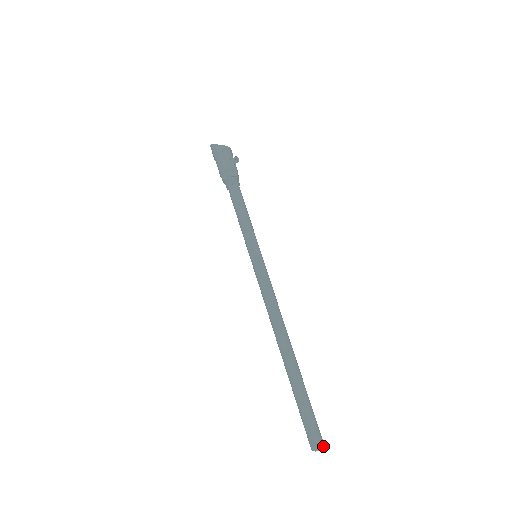
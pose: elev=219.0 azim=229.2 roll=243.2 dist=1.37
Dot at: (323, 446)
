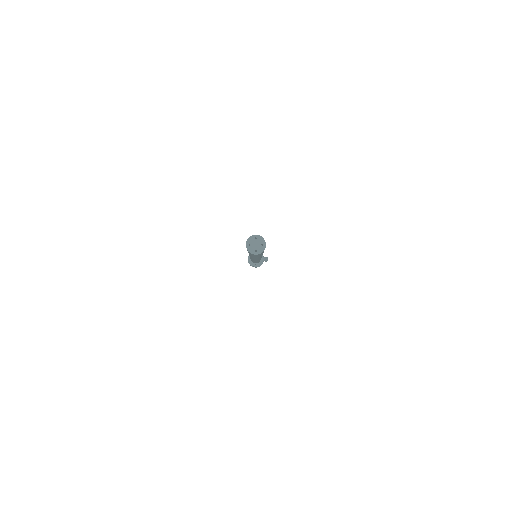
Dot at: occluded
